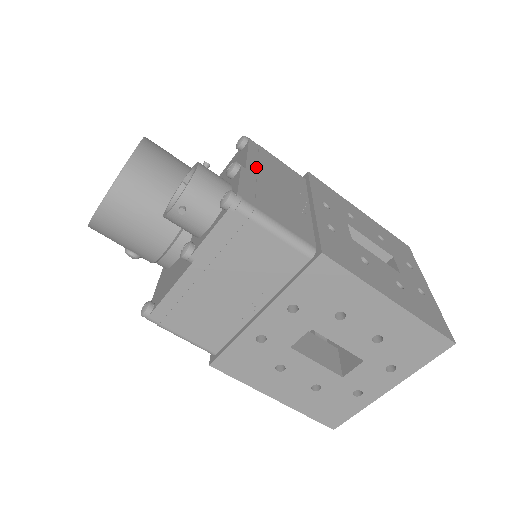
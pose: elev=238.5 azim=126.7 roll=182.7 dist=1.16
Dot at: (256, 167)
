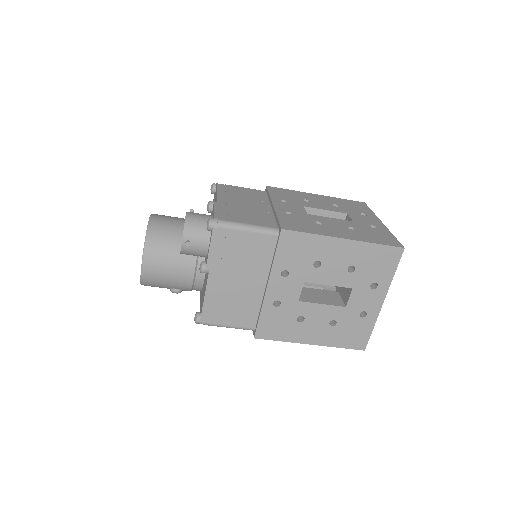
Dot at: (225, 198)
